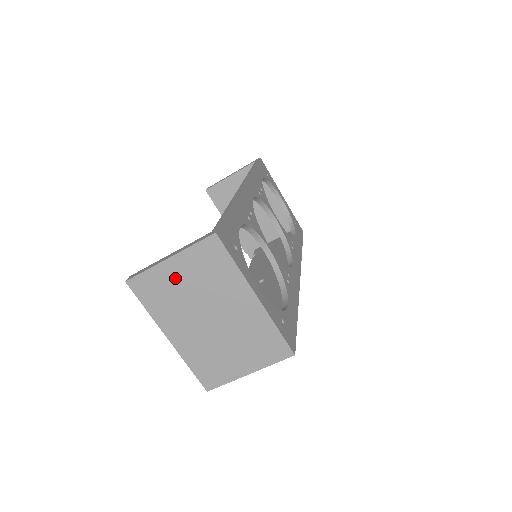
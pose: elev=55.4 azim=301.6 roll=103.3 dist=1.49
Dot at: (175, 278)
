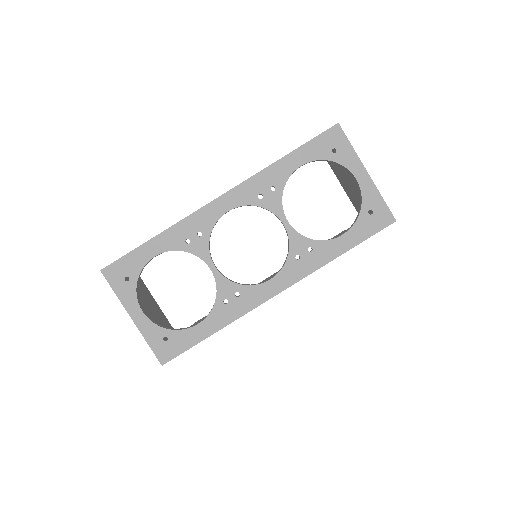
Dot at: occluded
